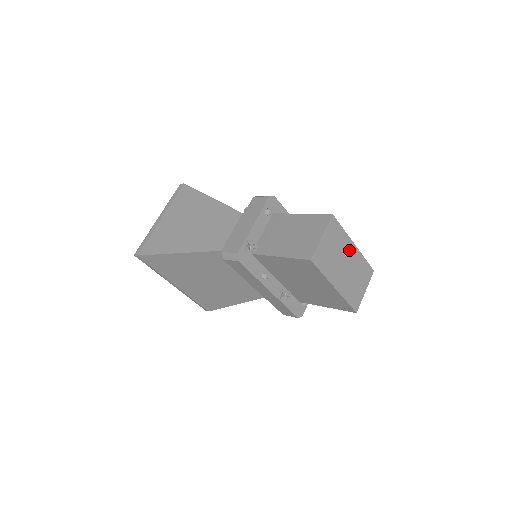
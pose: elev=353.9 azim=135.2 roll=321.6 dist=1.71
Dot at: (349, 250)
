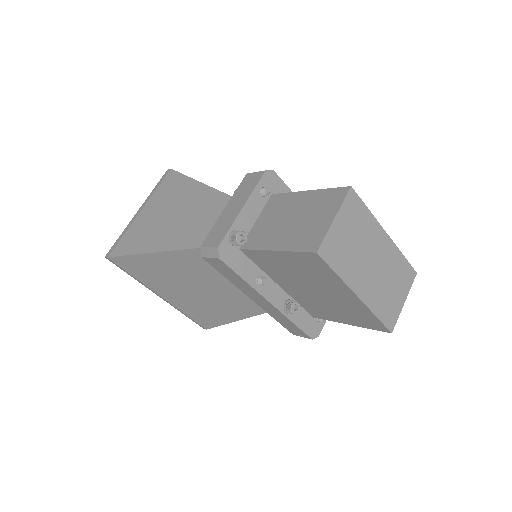
Dot at: (378, 241)
